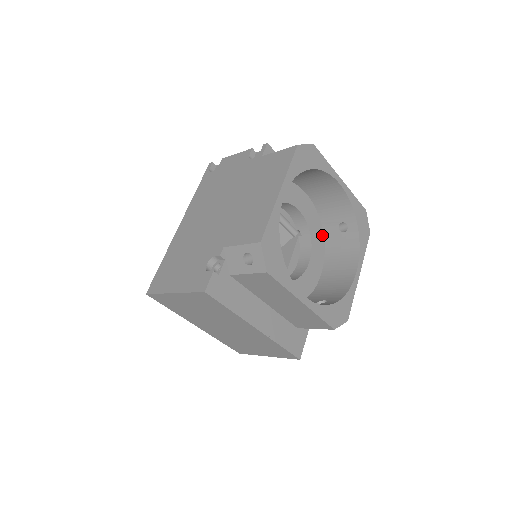
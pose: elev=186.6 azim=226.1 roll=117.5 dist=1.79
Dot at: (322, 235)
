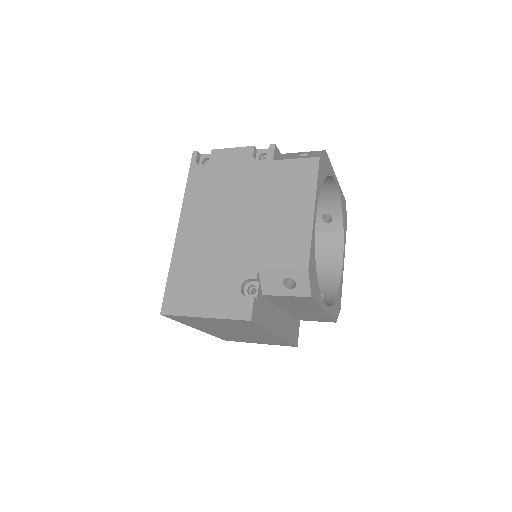
Dot at: occluded
